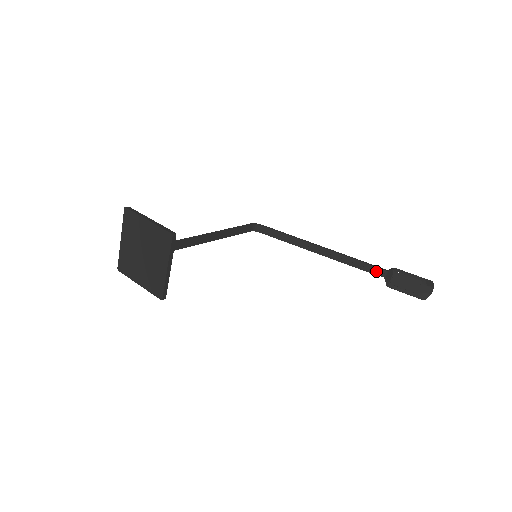
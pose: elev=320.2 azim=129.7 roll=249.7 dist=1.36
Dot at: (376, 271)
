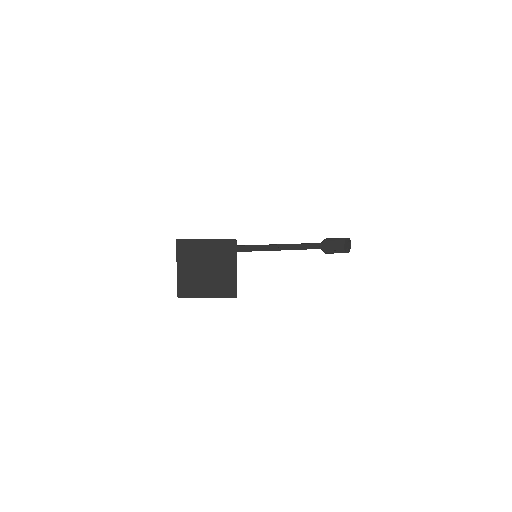
Dot at: (315, 246)
